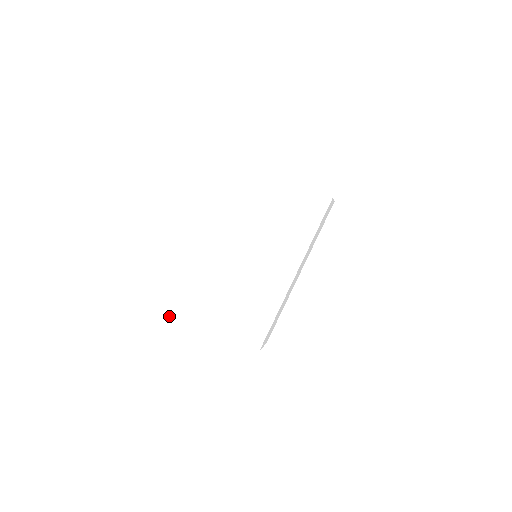
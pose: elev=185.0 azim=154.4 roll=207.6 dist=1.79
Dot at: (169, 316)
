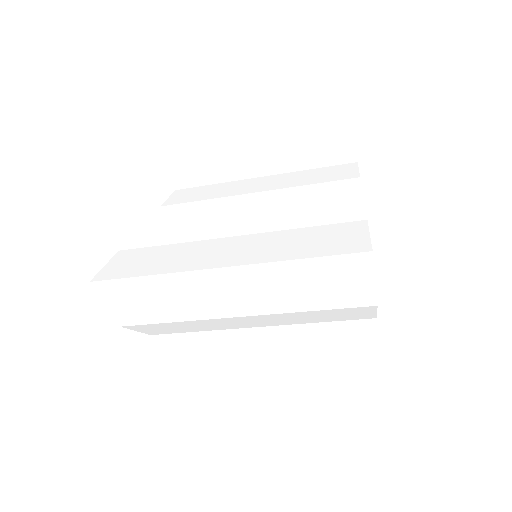
Dot at: (119, 304)
